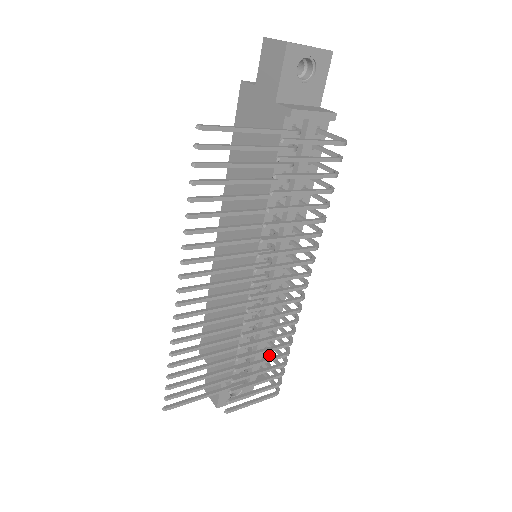
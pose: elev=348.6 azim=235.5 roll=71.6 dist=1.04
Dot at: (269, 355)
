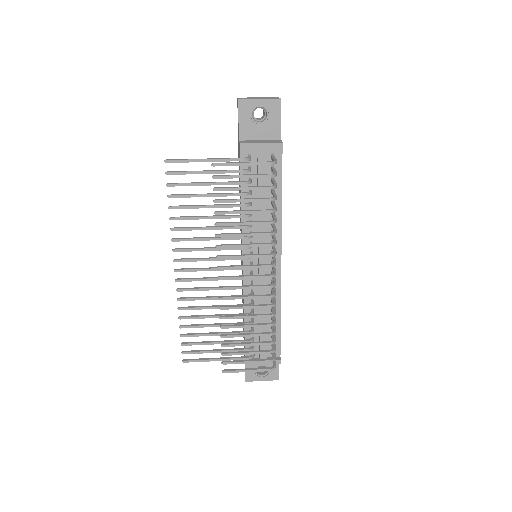
Dot at: (272, 338)
